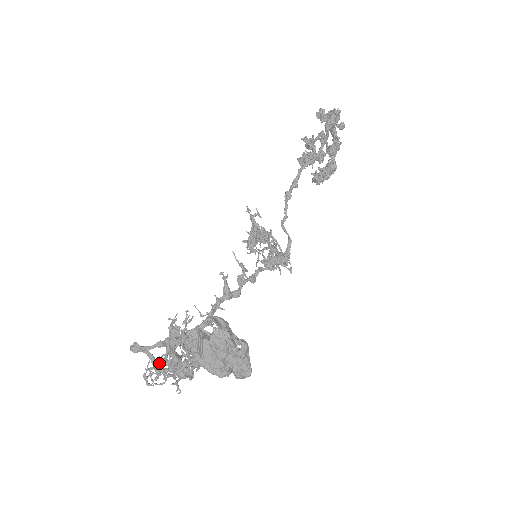
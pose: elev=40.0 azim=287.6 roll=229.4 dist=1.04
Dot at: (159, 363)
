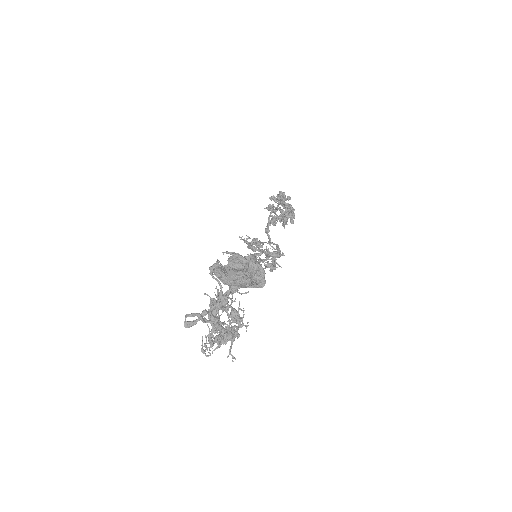
Dot at: (209, 332)
